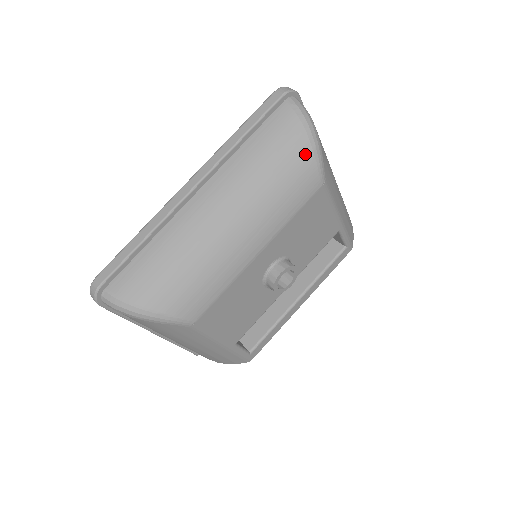
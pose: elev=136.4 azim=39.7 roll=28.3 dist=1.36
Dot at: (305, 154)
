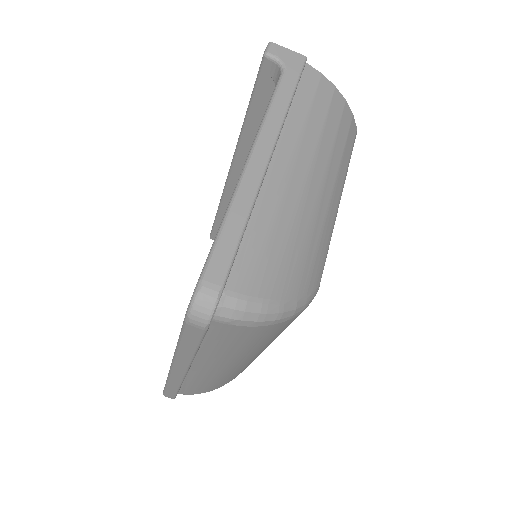
Dot at: (285, 324)
